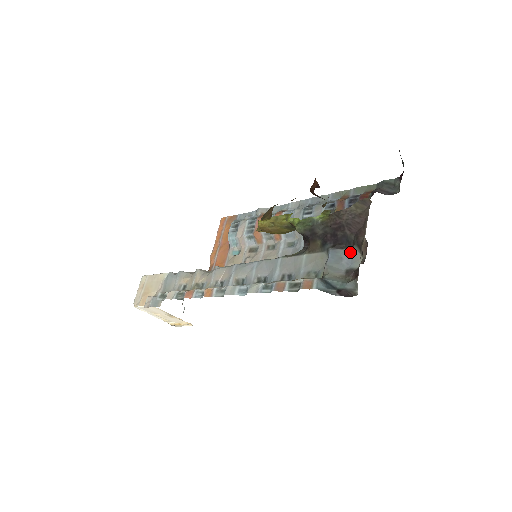
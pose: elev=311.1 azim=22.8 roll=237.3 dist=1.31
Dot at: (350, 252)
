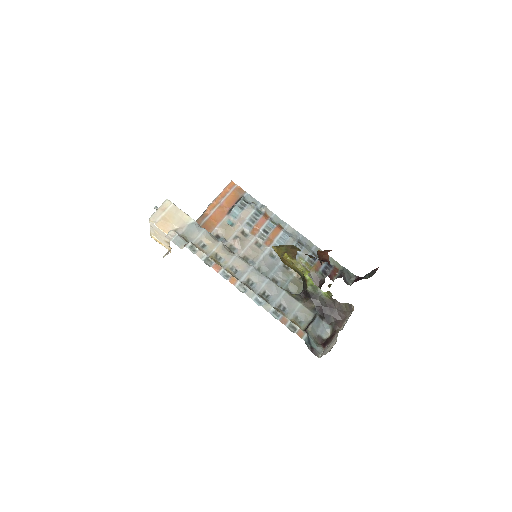
Dot at: (326, 326)
